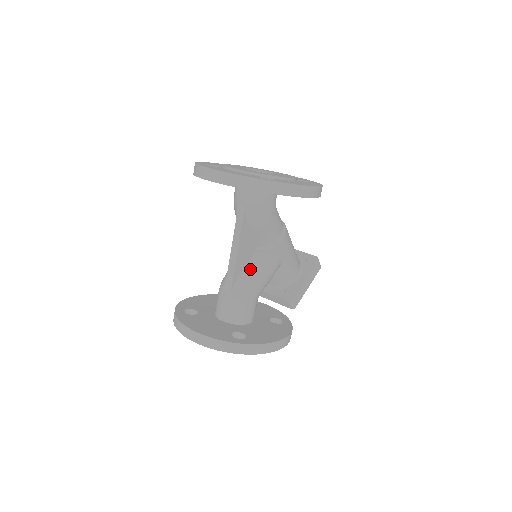
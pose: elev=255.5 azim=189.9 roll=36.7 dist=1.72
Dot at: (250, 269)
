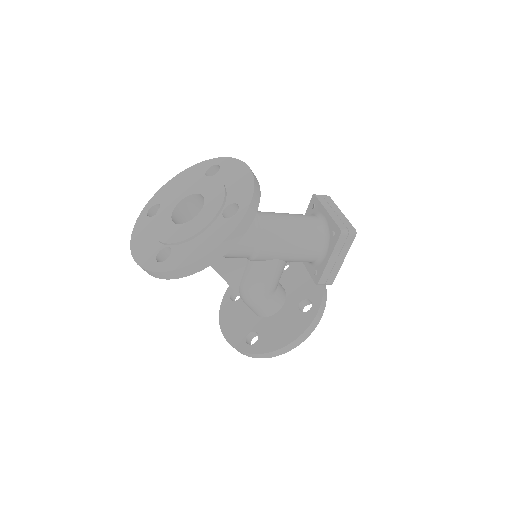
Dot at: (246, 278)
